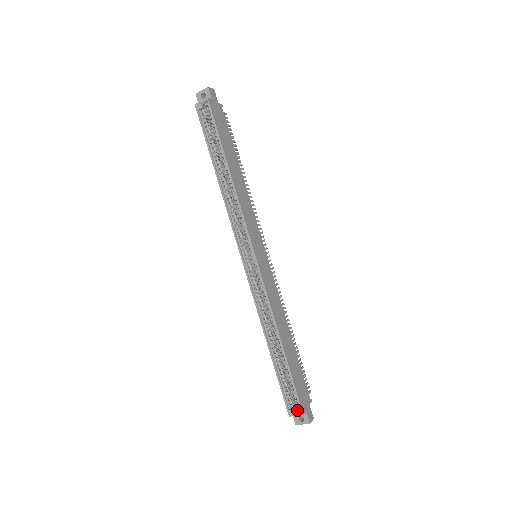
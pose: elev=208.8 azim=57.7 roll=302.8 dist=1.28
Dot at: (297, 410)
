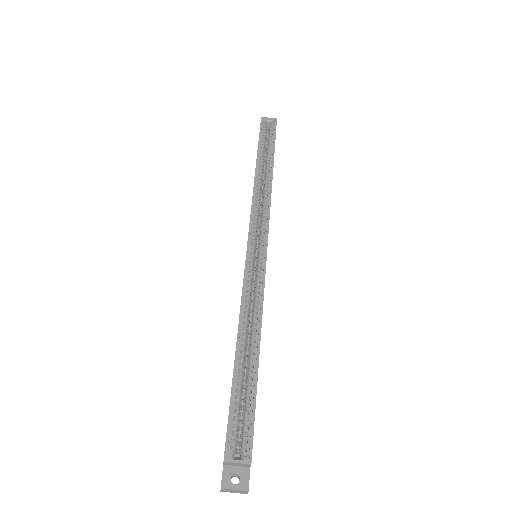
Dot at: (243, 453)
